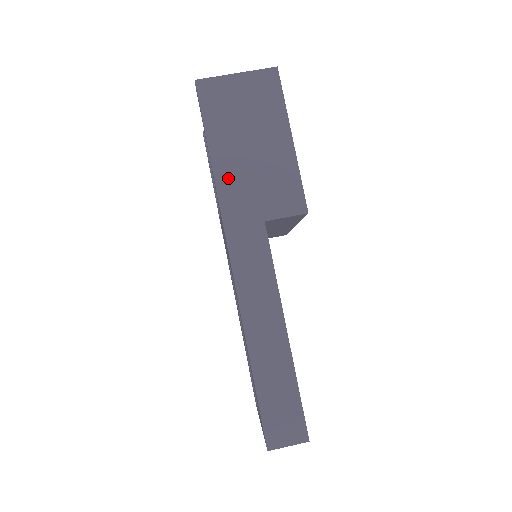
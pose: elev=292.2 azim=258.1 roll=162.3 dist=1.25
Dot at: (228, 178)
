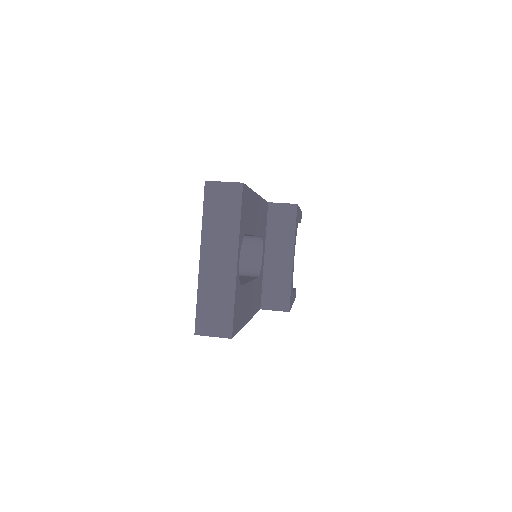
Dot at: occluded
